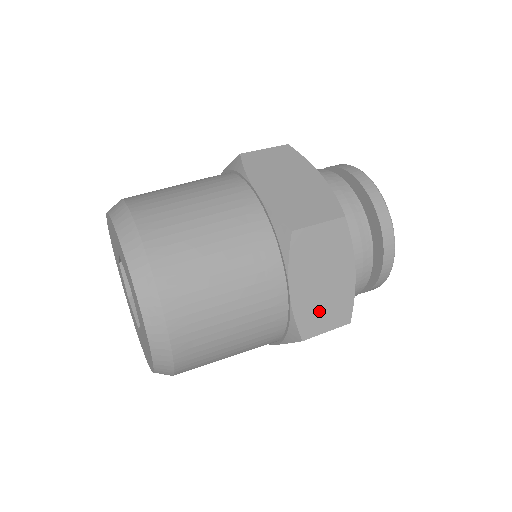
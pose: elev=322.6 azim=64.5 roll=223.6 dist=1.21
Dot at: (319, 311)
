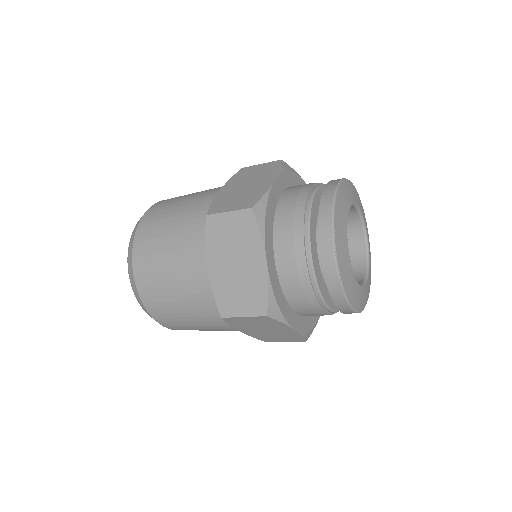
Dot at: (234, 293)
